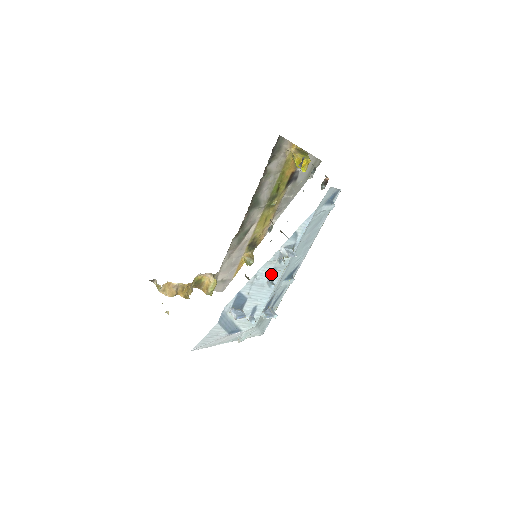
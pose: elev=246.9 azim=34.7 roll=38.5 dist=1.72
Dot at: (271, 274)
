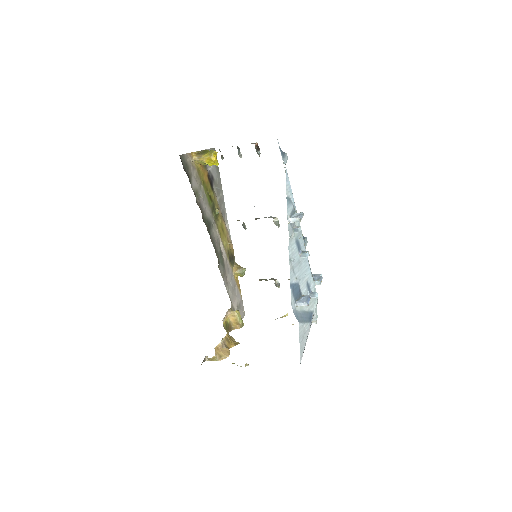
Dot at: (297, 247)
